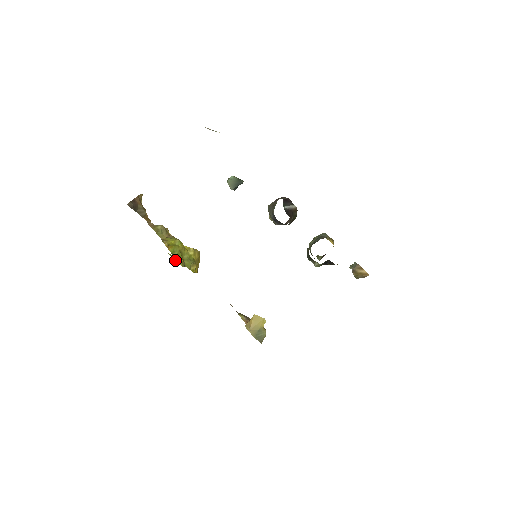
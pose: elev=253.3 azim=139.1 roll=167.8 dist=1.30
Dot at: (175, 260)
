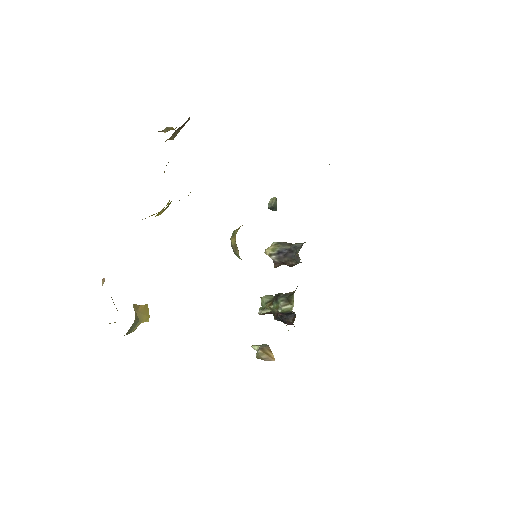
Dot at: occluded
